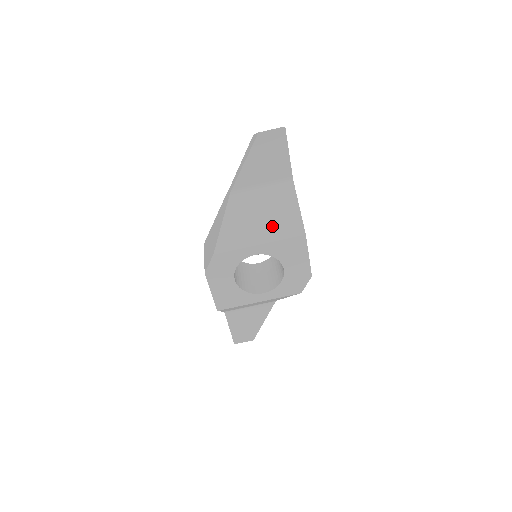
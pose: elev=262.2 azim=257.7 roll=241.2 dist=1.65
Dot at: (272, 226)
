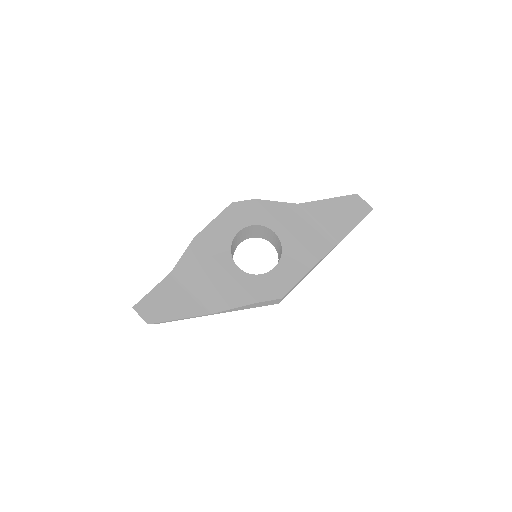
Dot at: (304, 236)
